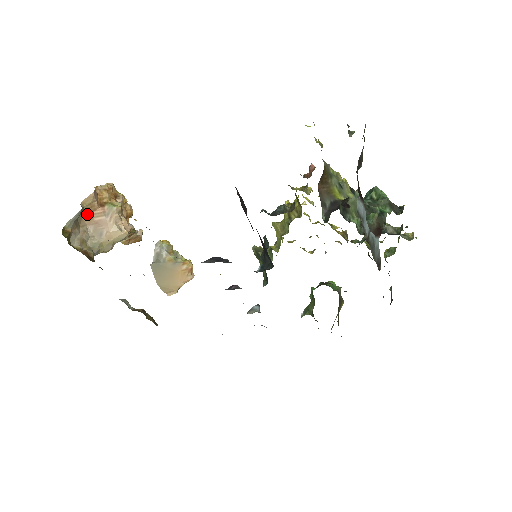
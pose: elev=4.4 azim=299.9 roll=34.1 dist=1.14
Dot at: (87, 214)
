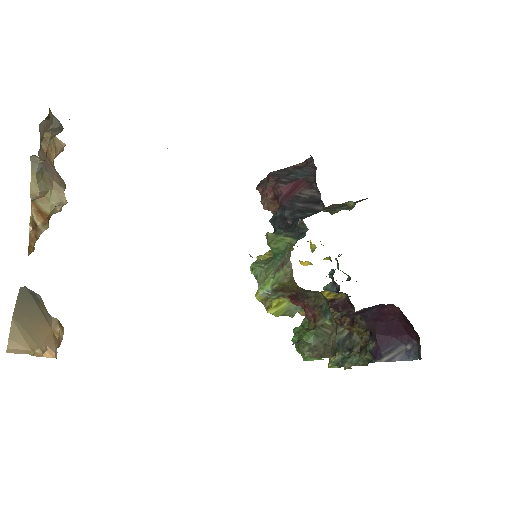
Dot at: (42, 148)
